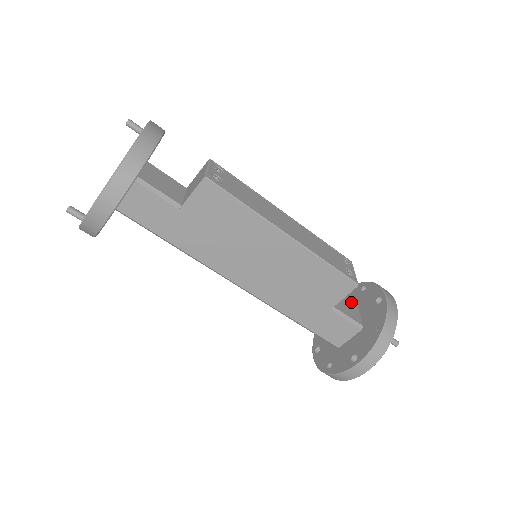
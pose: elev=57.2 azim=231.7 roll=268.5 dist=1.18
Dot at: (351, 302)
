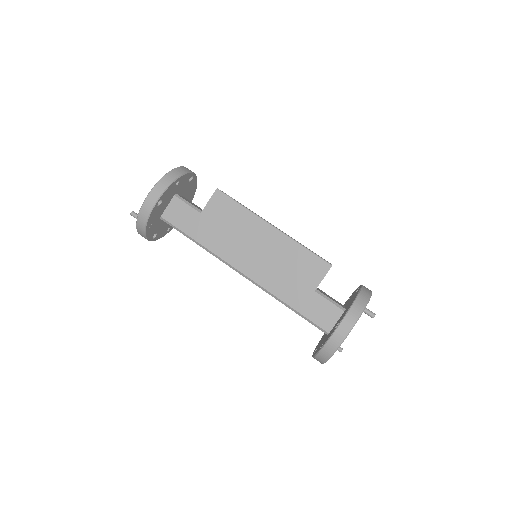
Dot at: (338, 302)
